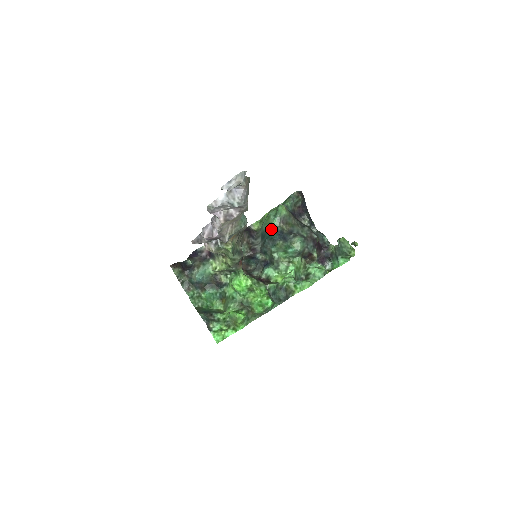
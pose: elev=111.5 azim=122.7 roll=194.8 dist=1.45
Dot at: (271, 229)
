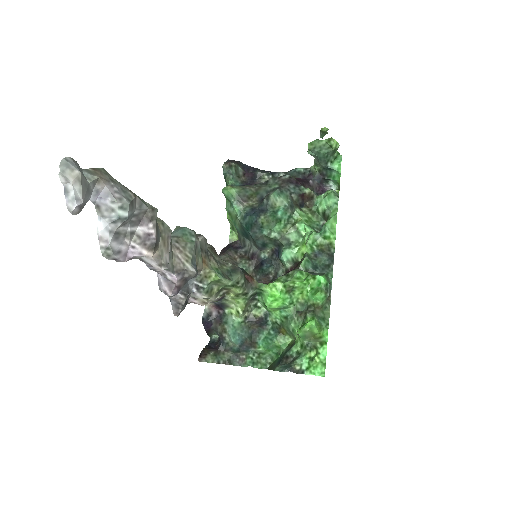
Dot at: (241, 219)
